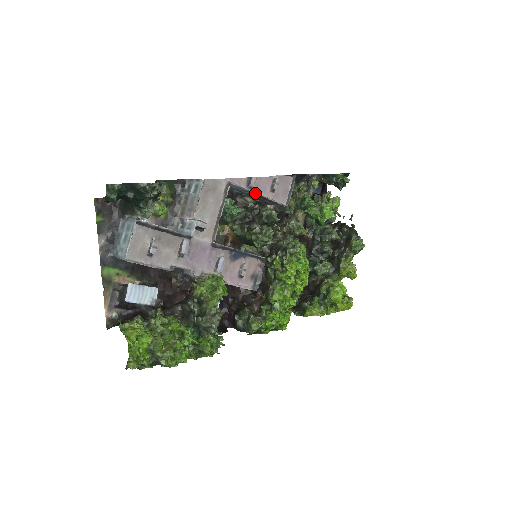
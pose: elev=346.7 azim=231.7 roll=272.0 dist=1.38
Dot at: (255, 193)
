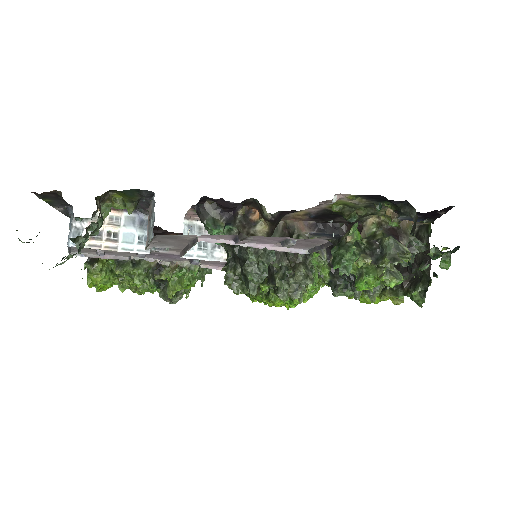
Dot at: (246, 246)
